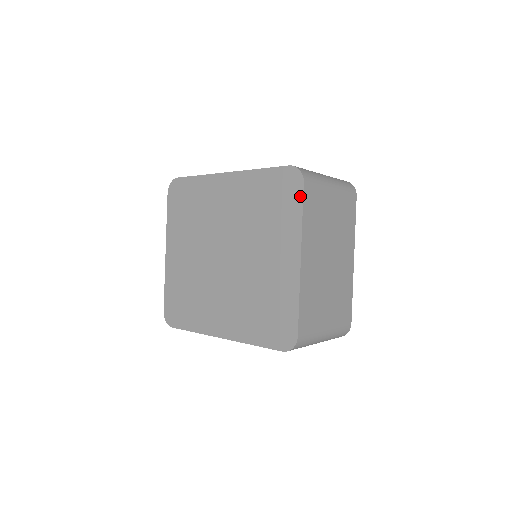
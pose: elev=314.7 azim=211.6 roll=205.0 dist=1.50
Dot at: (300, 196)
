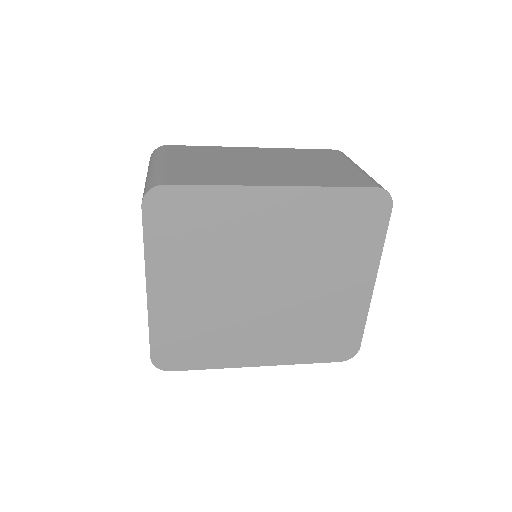
Dot at: (385, 222)
